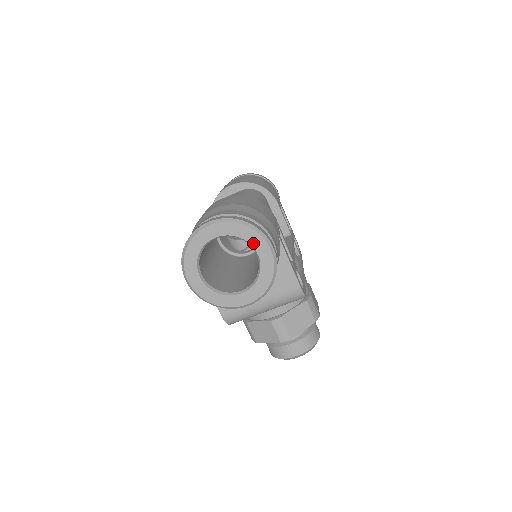
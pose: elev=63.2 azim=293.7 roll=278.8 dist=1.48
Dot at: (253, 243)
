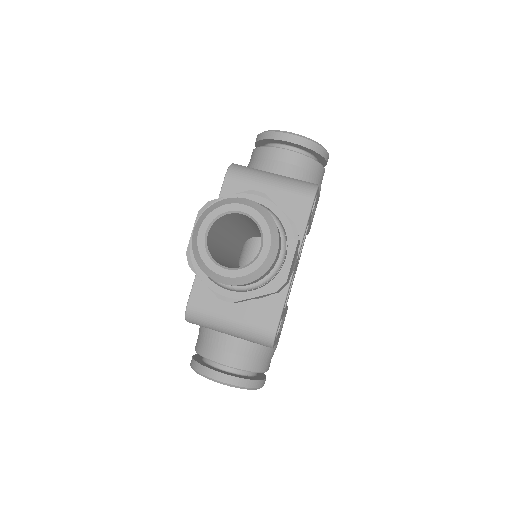
Dot at: occluded
